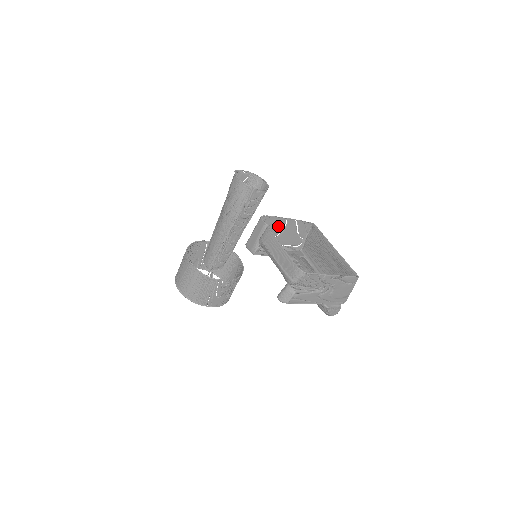
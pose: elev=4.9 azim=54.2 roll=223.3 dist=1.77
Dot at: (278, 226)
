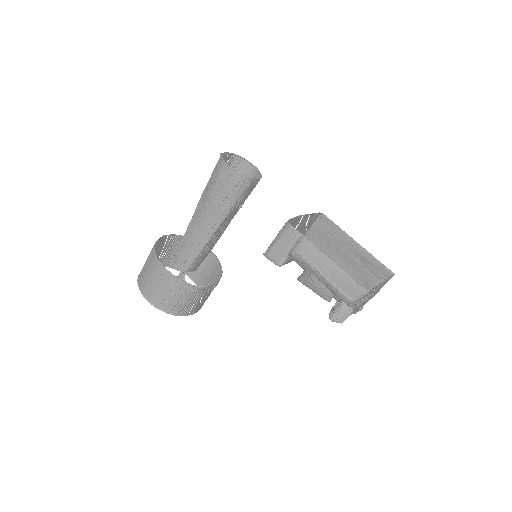
Dot at: (294, 225)
